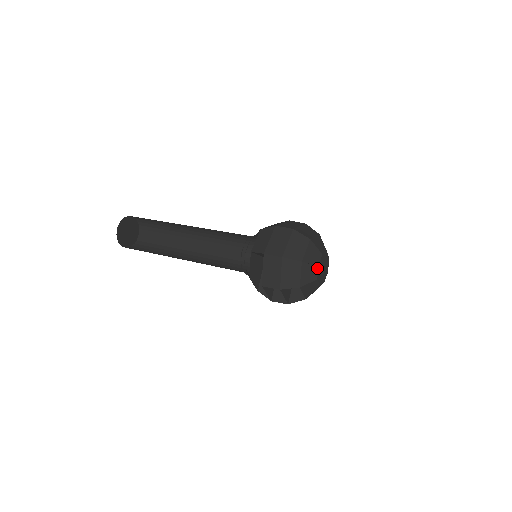
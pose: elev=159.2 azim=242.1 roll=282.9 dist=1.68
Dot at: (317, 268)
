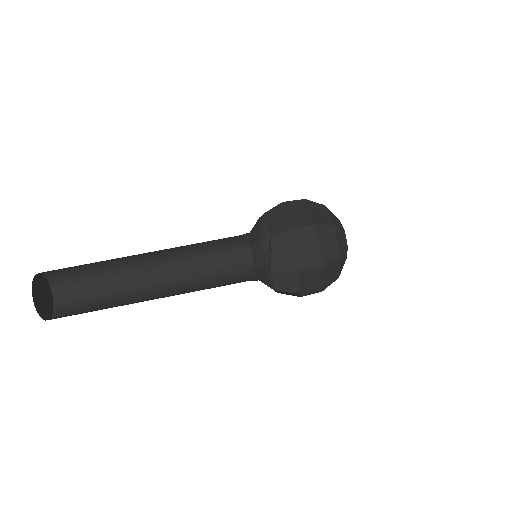
Dot at: (347, 249)
